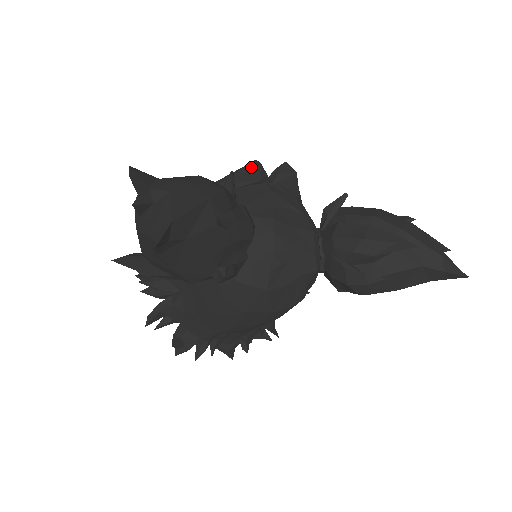
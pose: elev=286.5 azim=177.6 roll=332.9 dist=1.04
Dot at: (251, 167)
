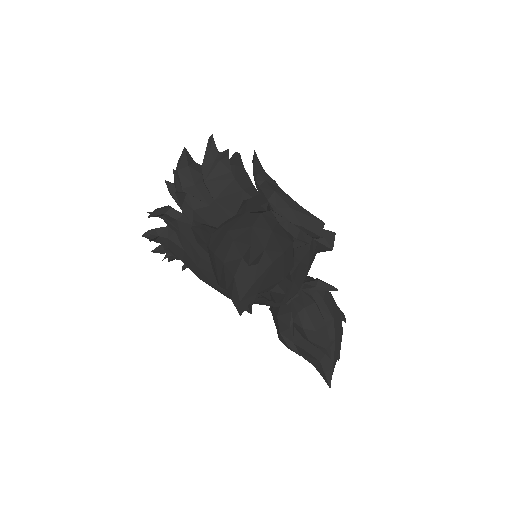
Dot at: (318, 225)
